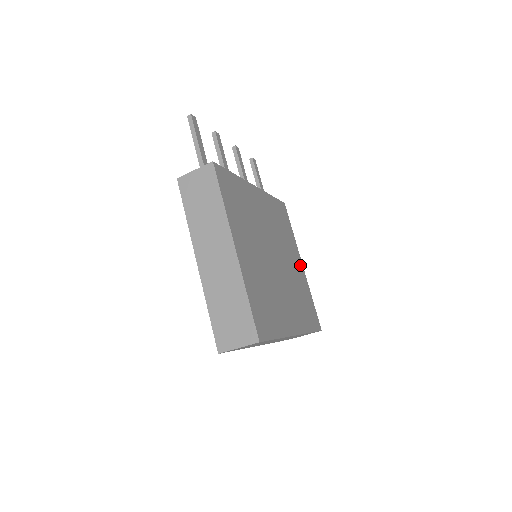
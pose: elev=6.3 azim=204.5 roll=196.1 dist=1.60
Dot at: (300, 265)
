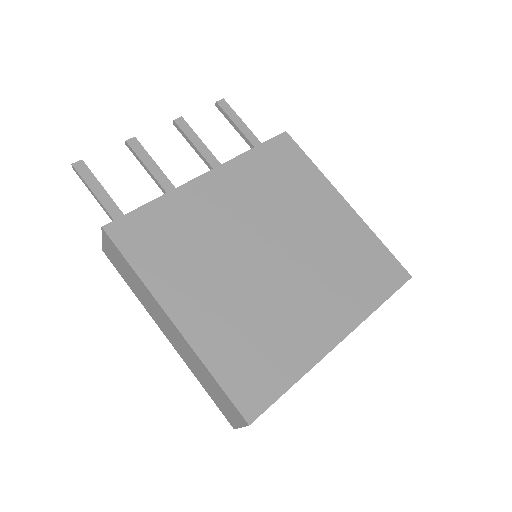
Dot at: (340, 208)
